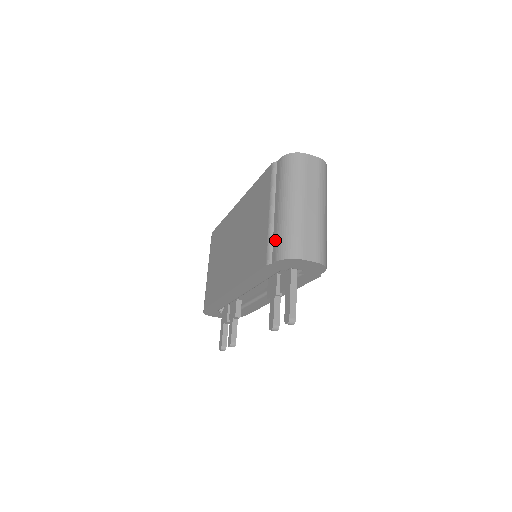
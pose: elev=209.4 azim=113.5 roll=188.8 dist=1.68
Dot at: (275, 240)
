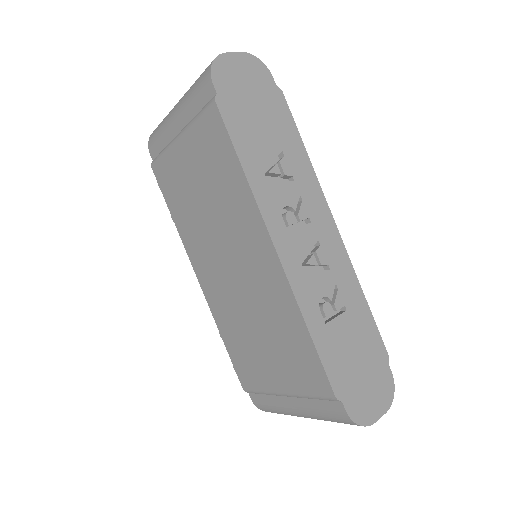
Dot at: (265, 401)
